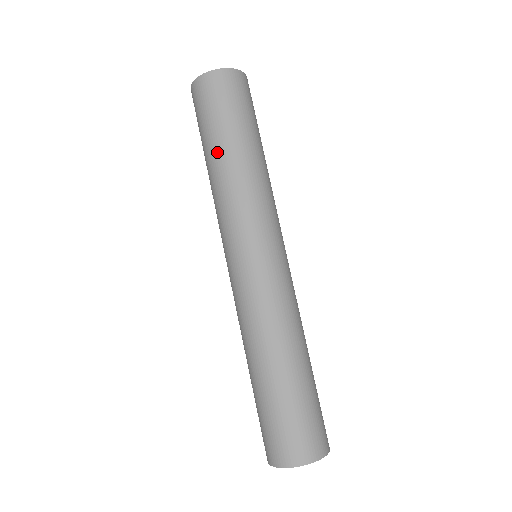
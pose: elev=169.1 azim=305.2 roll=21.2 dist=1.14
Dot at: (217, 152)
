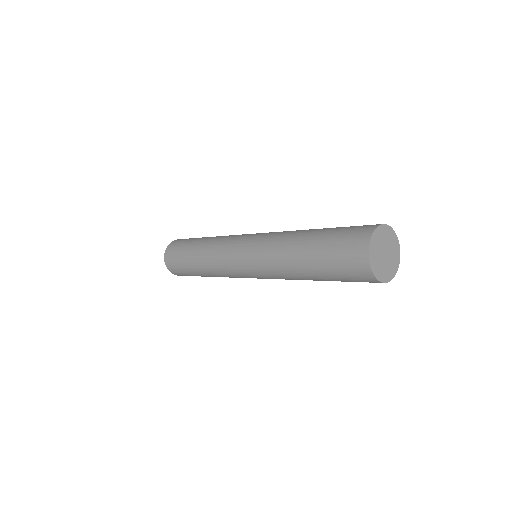
Dot at: (201, 239)
